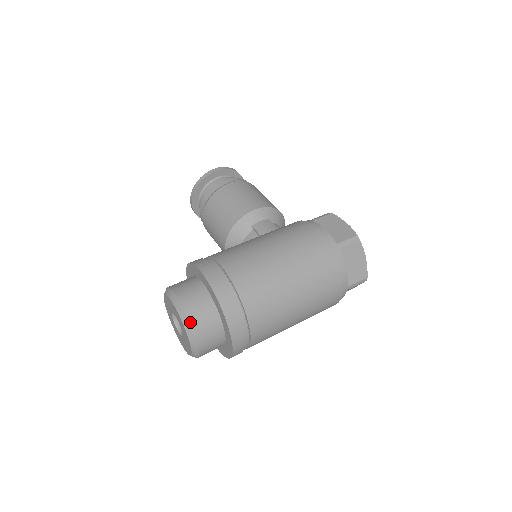
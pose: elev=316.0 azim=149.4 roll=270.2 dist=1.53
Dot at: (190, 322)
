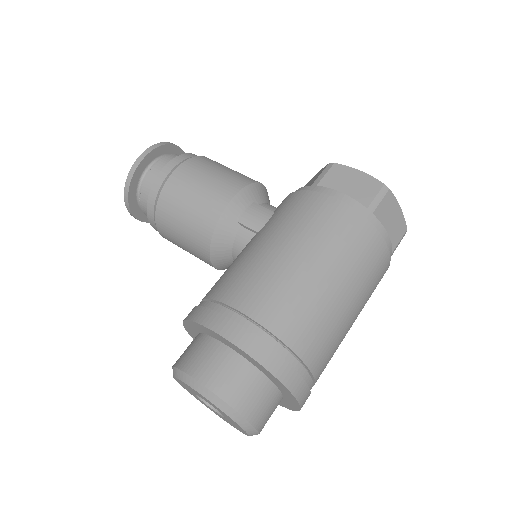
Dot at: (238, 411)
